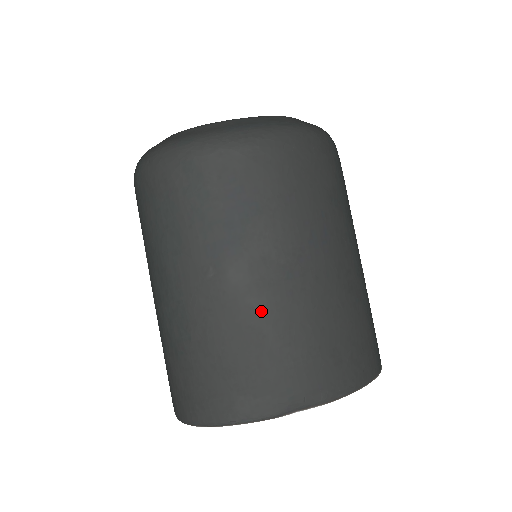
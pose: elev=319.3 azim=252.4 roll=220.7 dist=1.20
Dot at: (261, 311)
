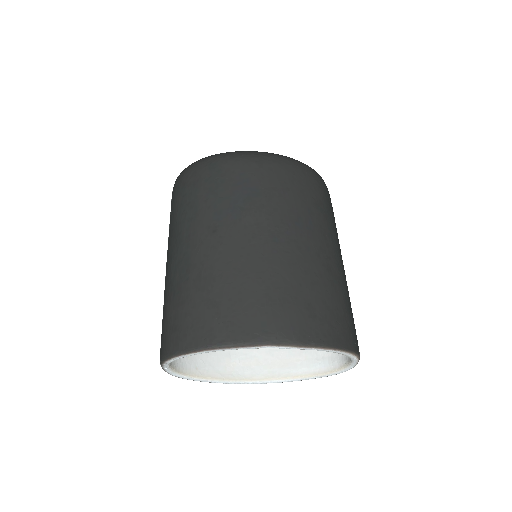
Dot at: (249, 259)
